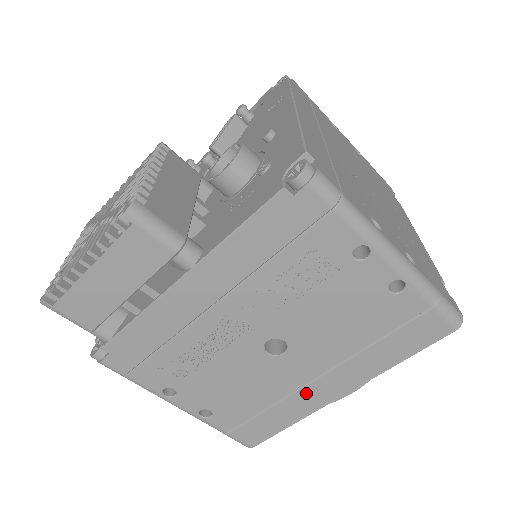
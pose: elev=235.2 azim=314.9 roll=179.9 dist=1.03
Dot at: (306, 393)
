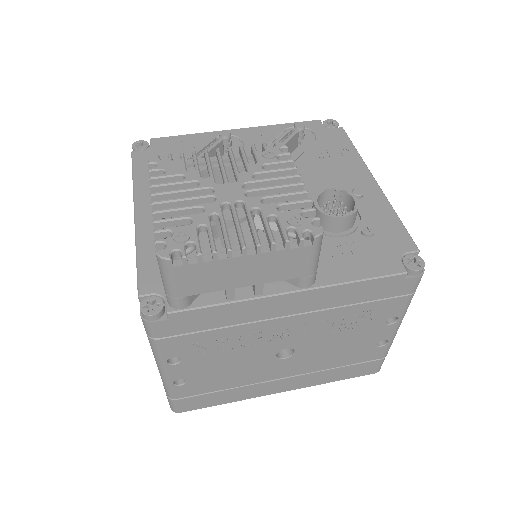
Dot at: (264, 385)
